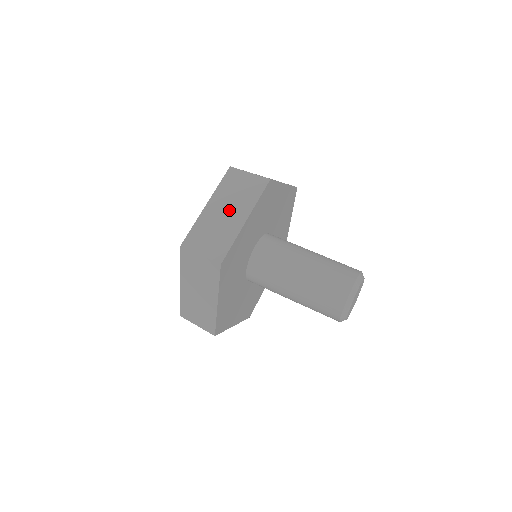
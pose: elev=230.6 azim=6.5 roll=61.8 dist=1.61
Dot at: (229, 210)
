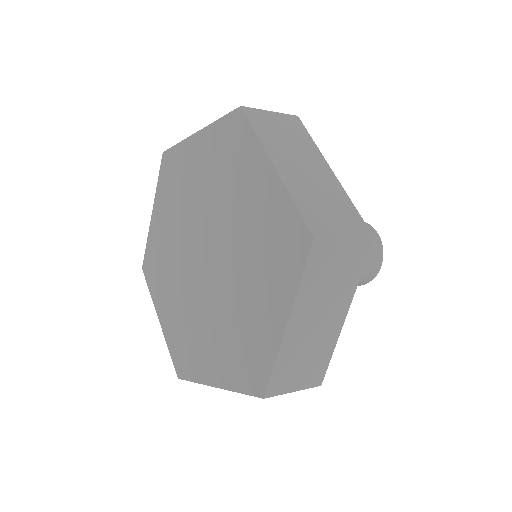
Dot at: (323, 315)
